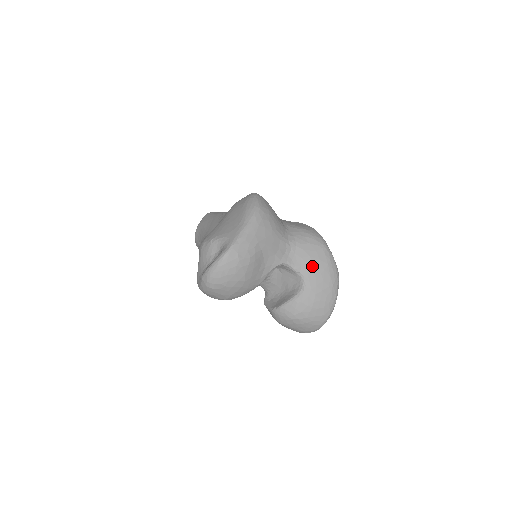
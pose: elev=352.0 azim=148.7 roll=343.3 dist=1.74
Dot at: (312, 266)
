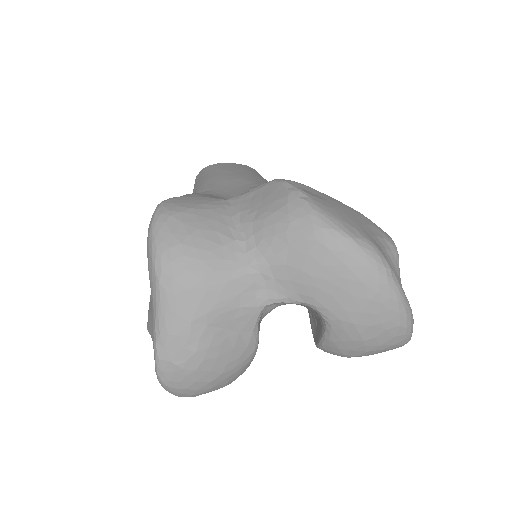
Dot at: (316, 285)
